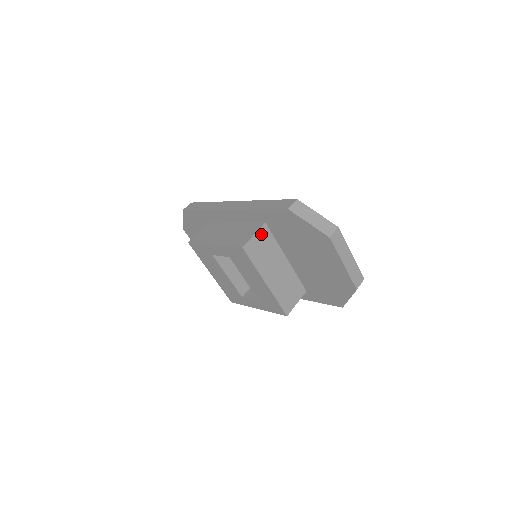
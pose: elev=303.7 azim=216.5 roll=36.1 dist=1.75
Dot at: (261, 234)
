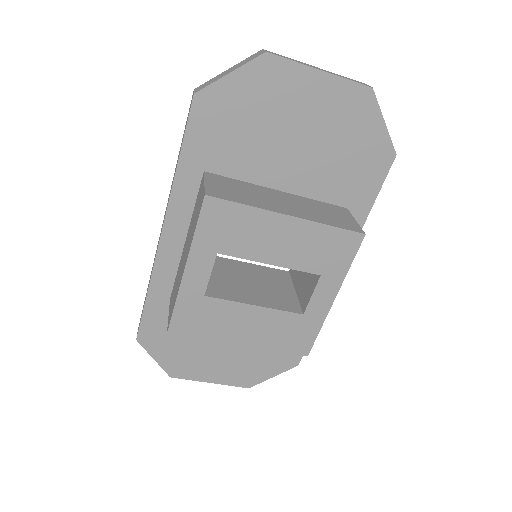
Dot at: (213, 181)
